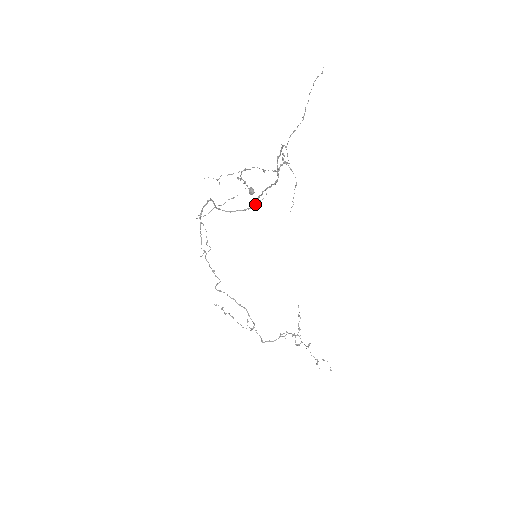
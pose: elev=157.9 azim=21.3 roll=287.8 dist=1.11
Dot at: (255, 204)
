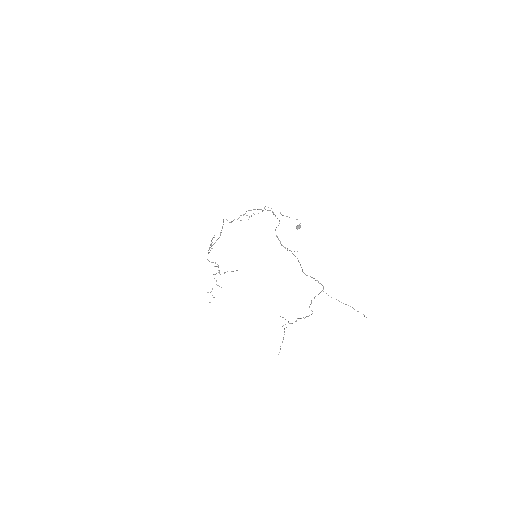
Dot at: occluded
